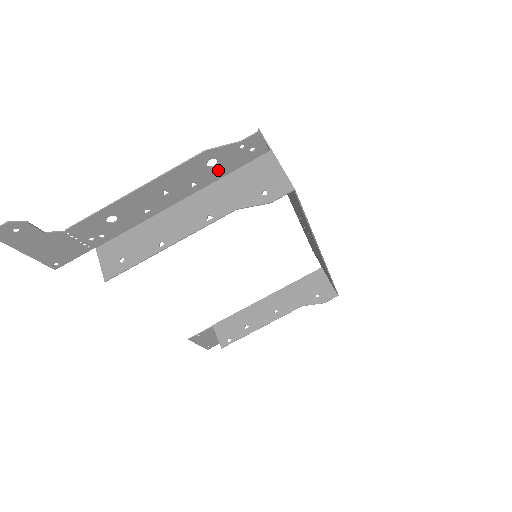
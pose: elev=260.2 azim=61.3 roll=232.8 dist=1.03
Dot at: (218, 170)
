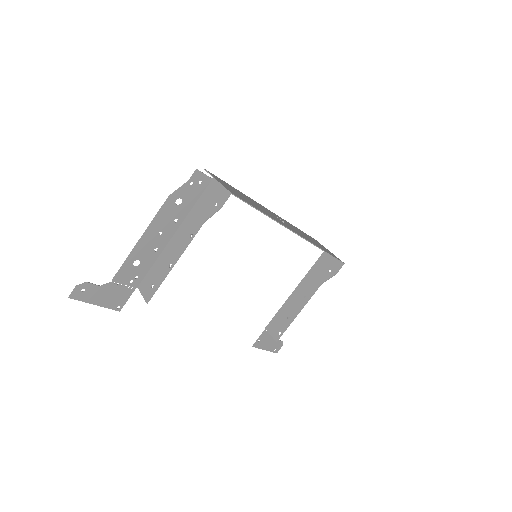
Dot at: (186, 205)
